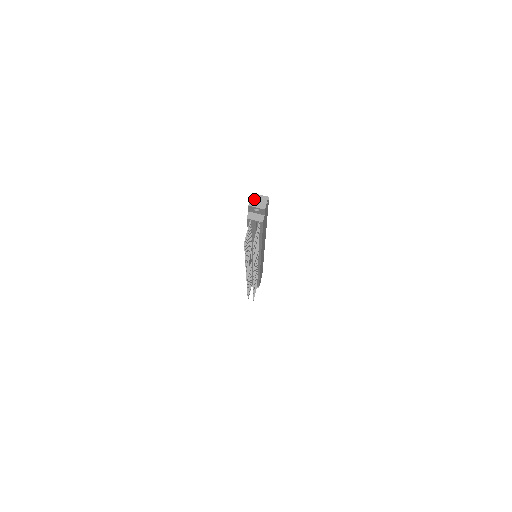
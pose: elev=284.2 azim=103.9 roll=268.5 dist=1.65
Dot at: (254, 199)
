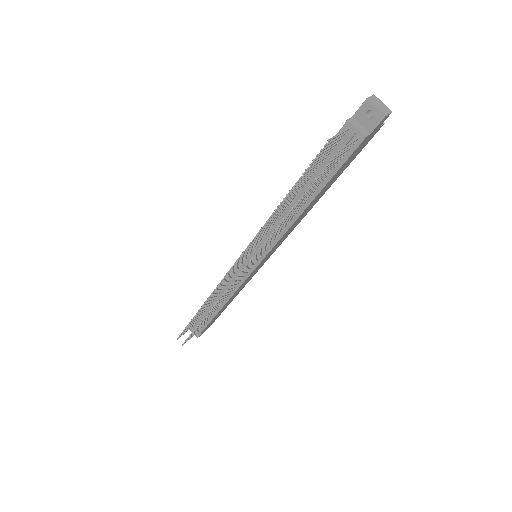
Dot at: (376, 99)
